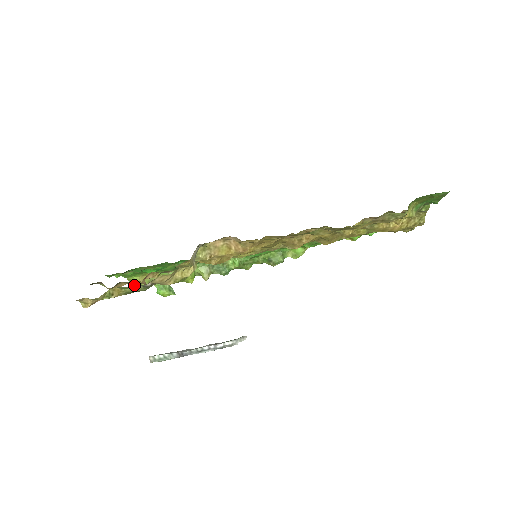
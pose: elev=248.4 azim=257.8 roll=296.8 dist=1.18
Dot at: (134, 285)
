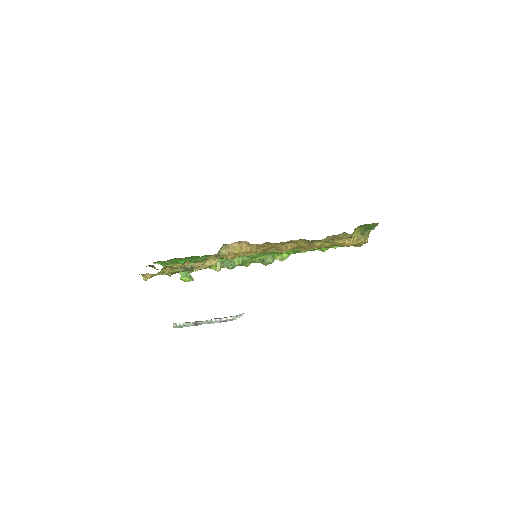
Dot at: occluded
